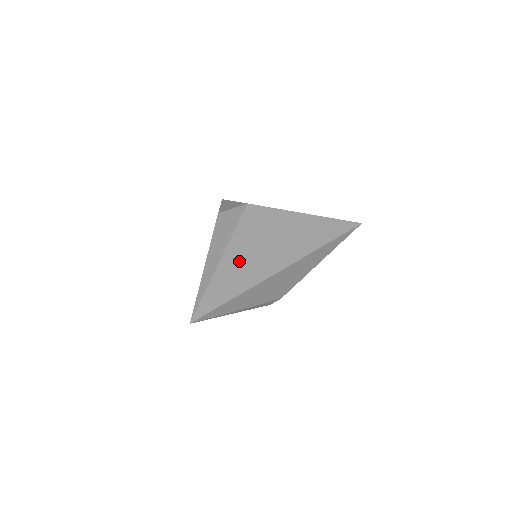
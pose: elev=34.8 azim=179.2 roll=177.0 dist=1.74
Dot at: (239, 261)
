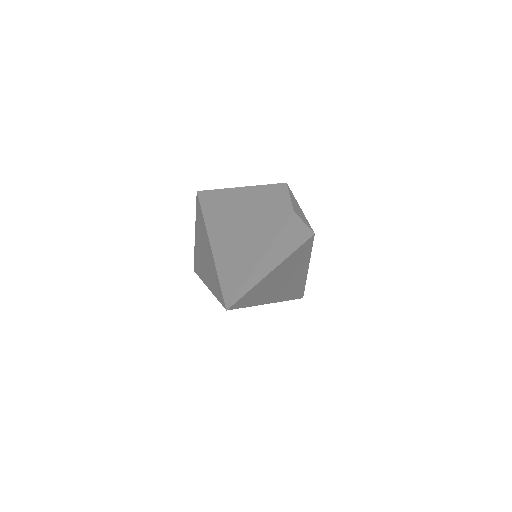
Dot at: (276, 277)
